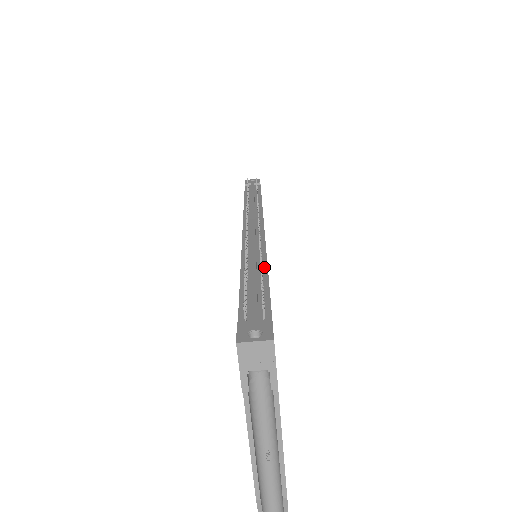
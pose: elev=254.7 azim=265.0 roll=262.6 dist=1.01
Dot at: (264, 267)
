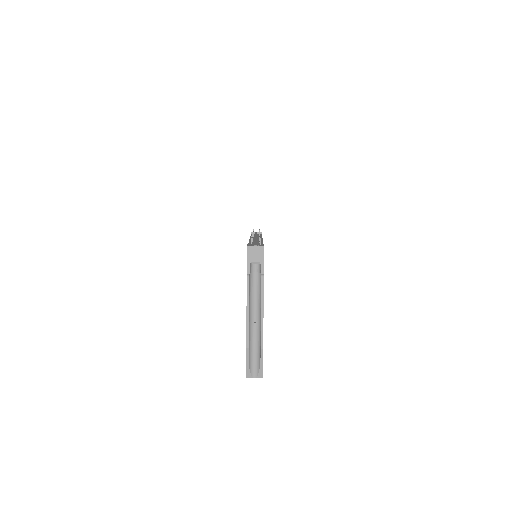
Dot at: (261, 242)
